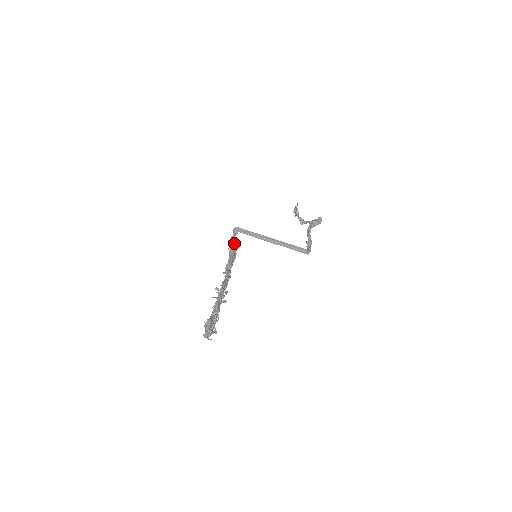
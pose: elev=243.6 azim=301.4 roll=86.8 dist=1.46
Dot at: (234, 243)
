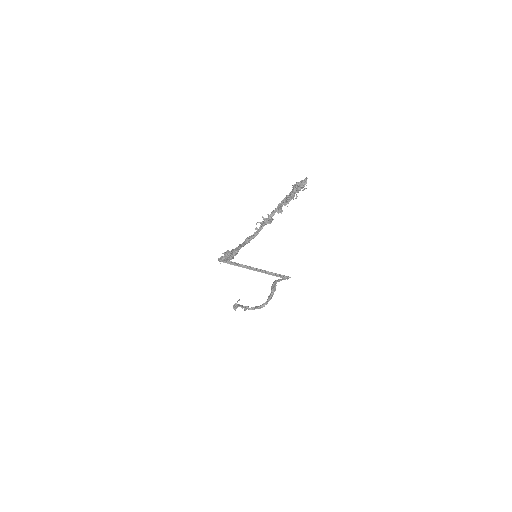
Dot at: occluded
